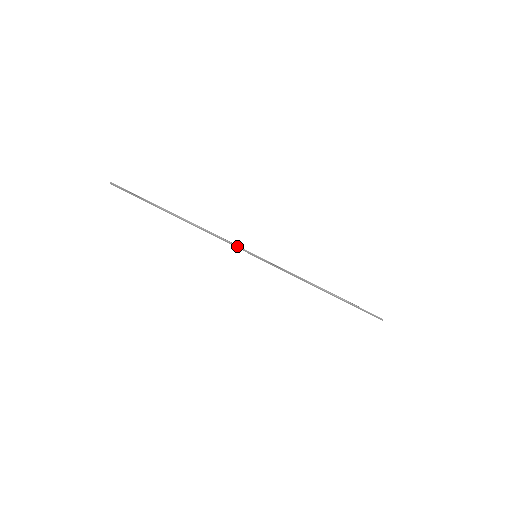
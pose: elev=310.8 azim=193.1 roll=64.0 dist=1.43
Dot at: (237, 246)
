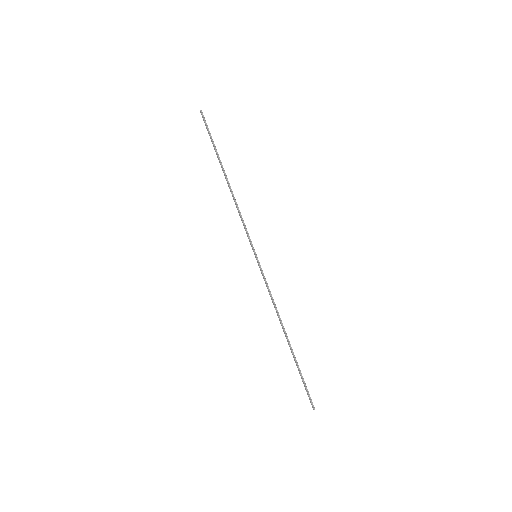
Dot at: (248, 235)
